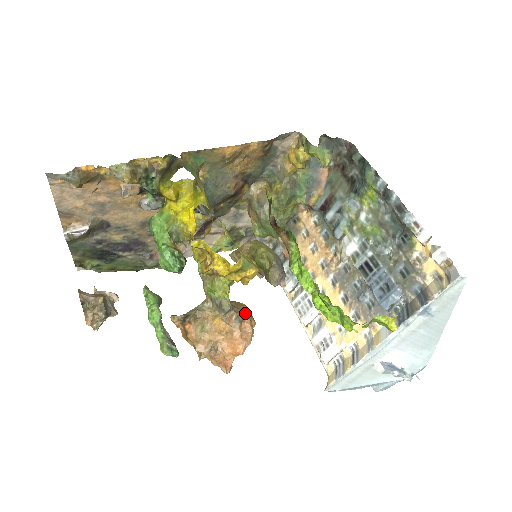
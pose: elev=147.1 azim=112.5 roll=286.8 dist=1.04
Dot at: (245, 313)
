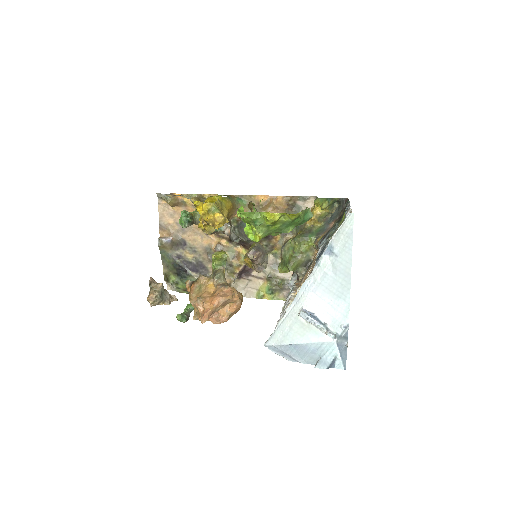
Dot at: (233, 287)
